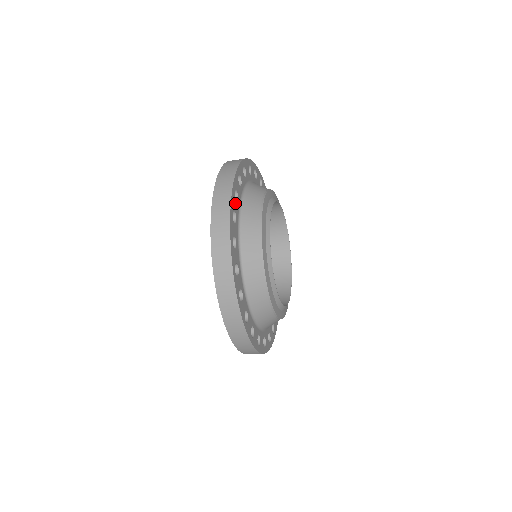
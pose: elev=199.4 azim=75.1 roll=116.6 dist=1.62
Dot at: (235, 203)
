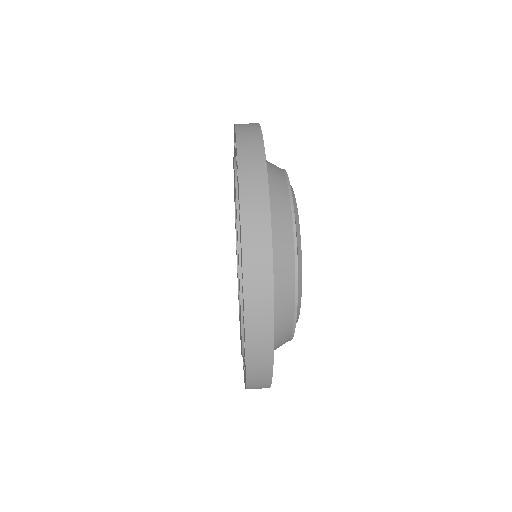
Dot at: occluded
